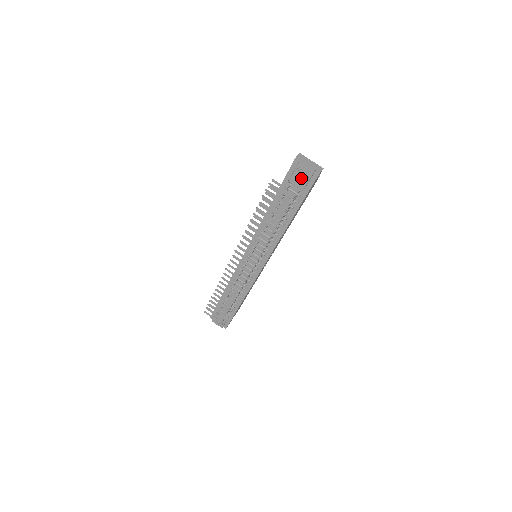
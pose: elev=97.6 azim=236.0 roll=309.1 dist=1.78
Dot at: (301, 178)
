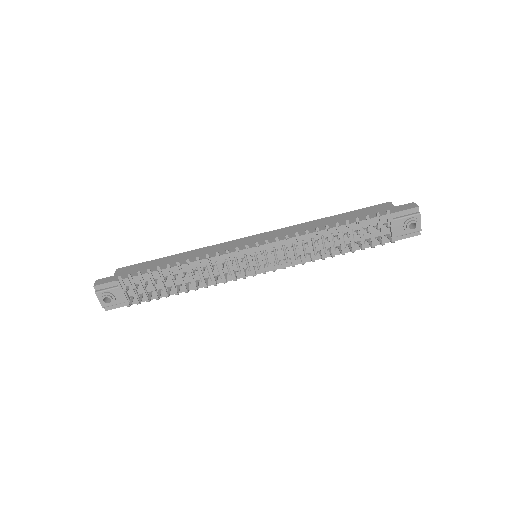
Dot at: (409, 228)
